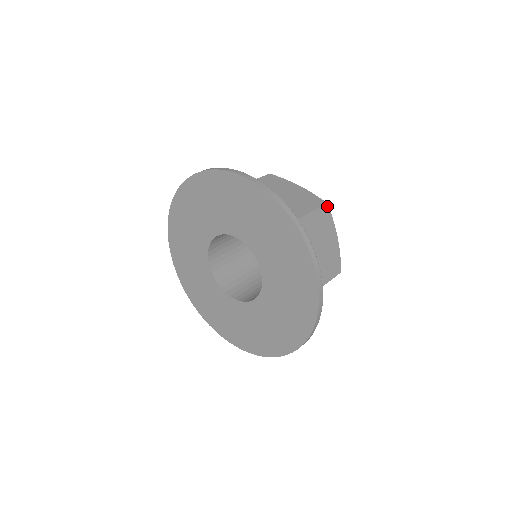
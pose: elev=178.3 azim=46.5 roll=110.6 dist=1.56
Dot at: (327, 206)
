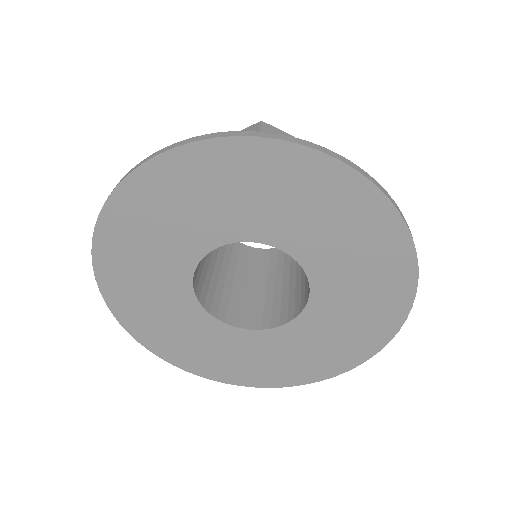
Dot at: occluded
